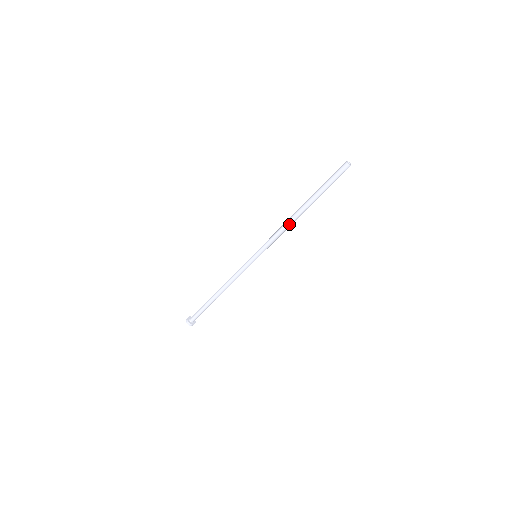
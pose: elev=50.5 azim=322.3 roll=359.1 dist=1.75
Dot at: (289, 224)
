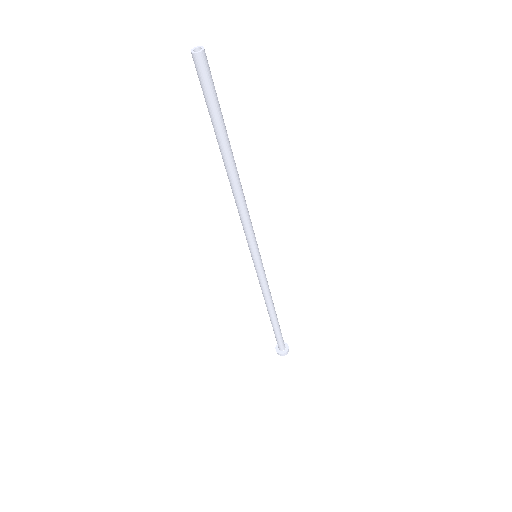
Dot at: (240, 198)
